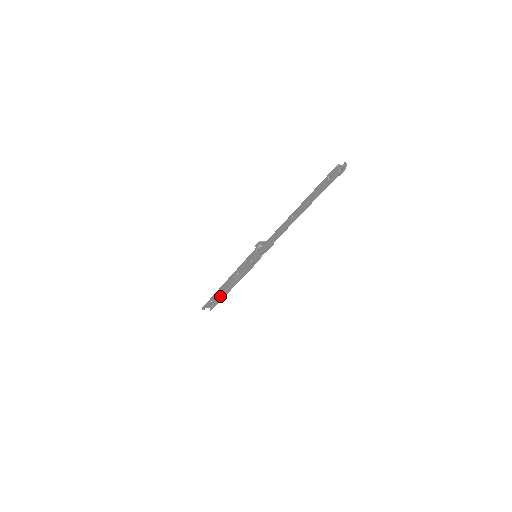
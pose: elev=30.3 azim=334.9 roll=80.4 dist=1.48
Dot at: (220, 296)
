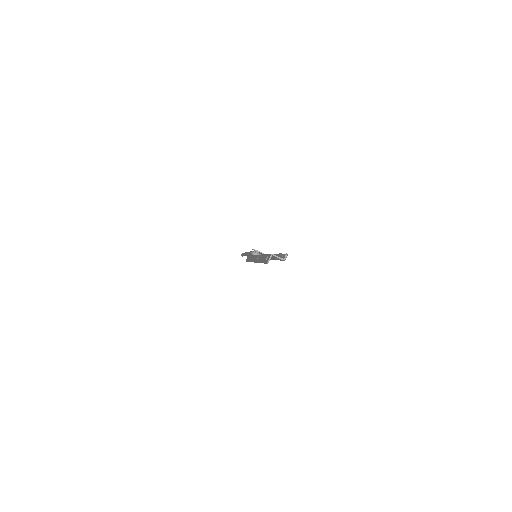
Dot at: occluded
